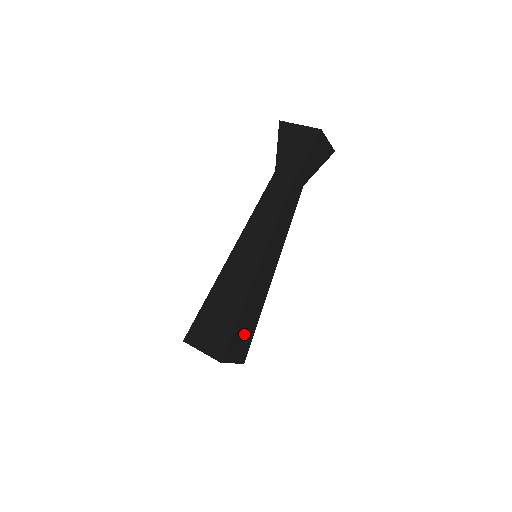
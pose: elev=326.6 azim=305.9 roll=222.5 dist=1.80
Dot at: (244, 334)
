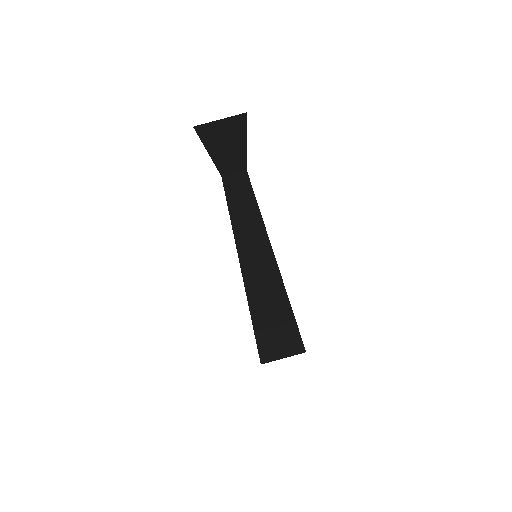
Dot at: occluded
